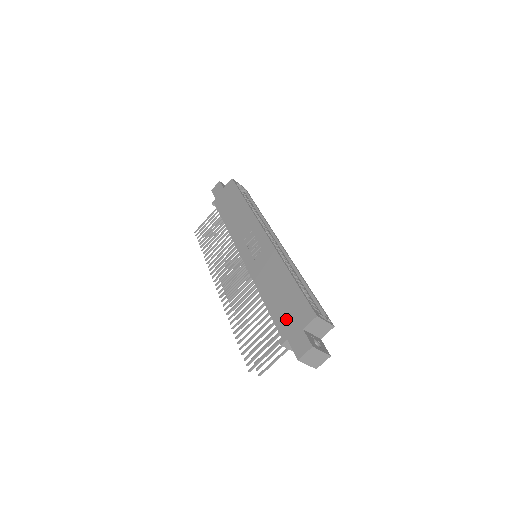
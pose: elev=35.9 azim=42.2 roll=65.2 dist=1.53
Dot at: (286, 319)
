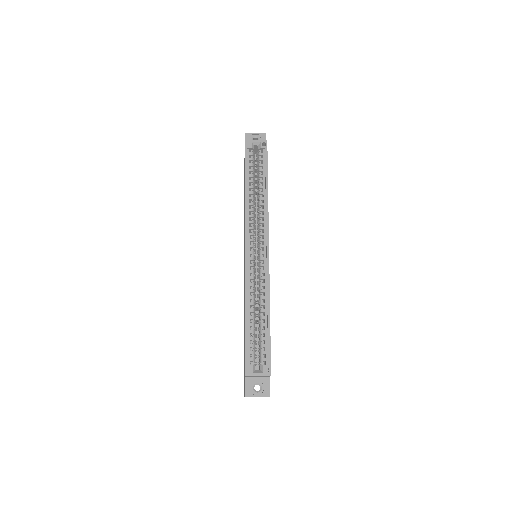
Dot at: (244, 356)
